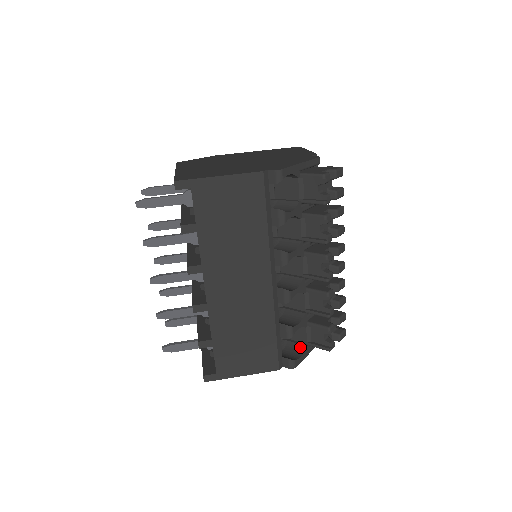
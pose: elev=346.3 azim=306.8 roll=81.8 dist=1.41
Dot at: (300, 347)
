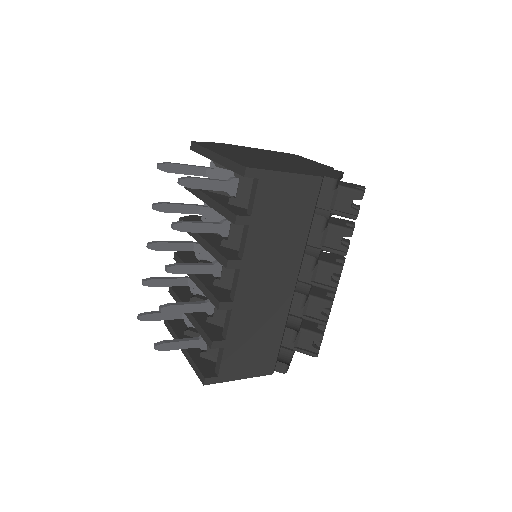
Dot at: (287, 352)
